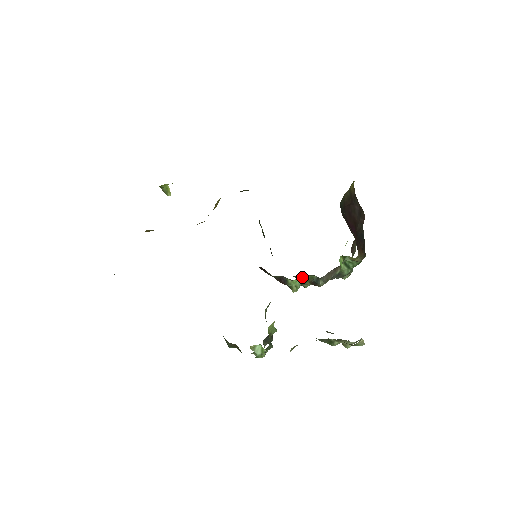
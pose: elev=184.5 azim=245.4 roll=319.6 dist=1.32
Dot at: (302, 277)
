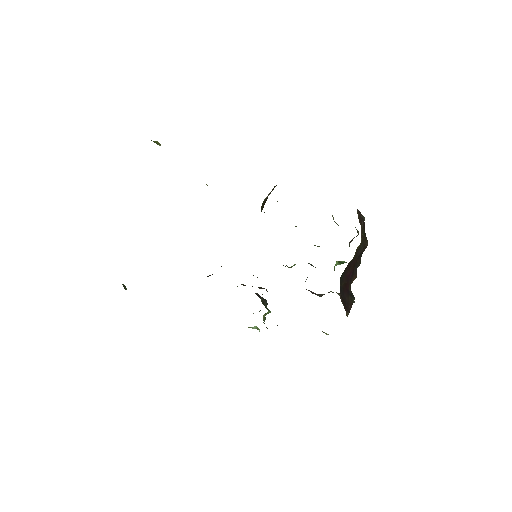
Dot at: occluded
